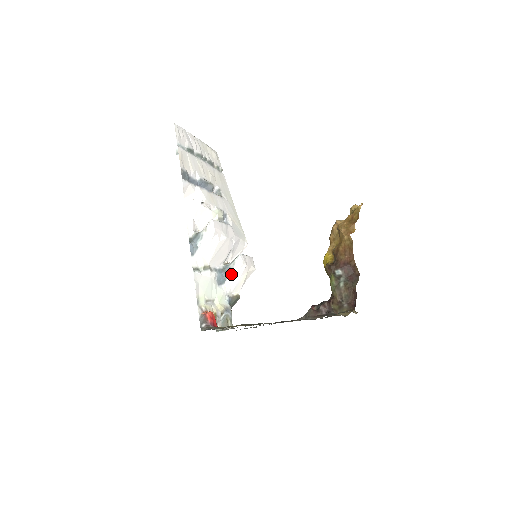
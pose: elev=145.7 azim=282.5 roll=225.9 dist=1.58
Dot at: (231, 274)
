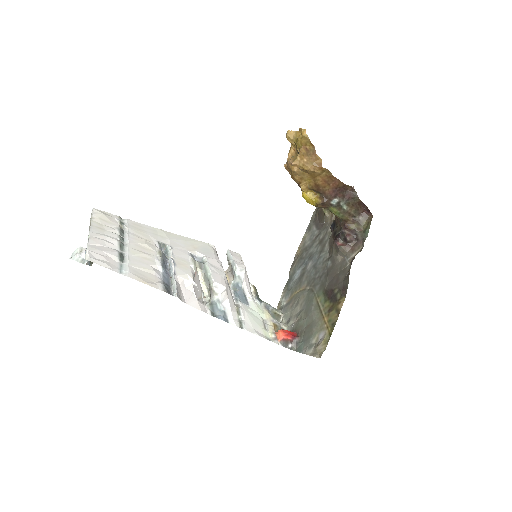
Dot at: (243, 285)
